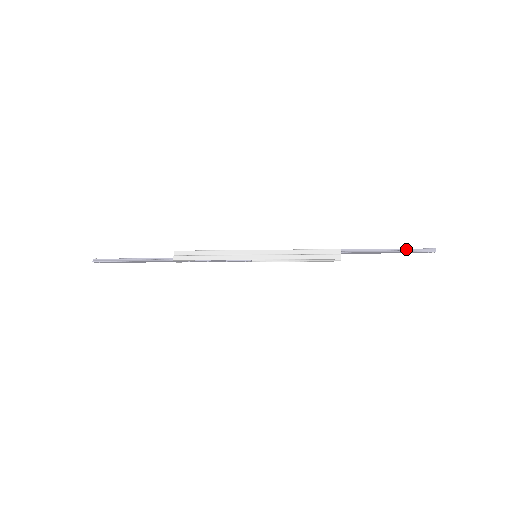
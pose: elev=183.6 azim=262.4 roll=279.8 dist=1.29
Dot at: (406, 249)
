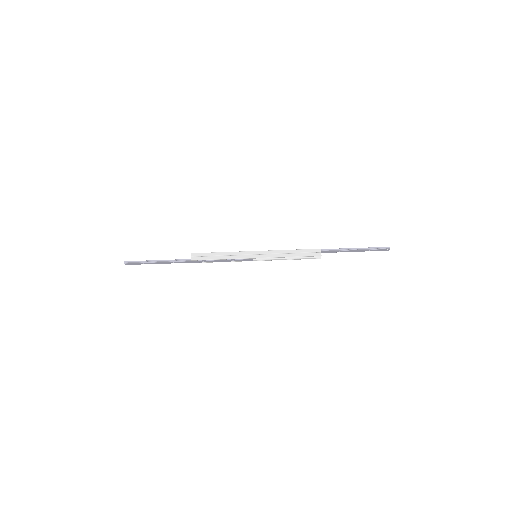
Dot at: (368, 248)
